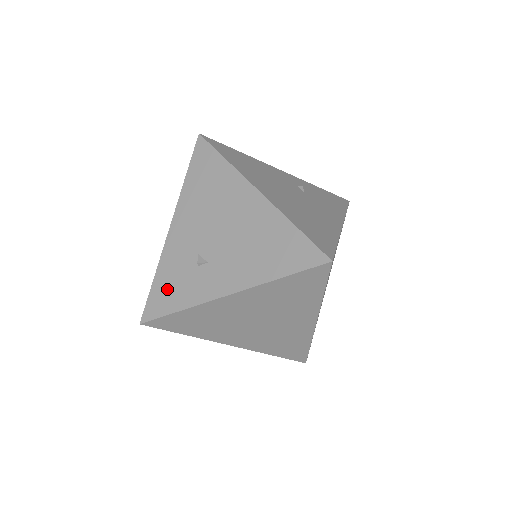
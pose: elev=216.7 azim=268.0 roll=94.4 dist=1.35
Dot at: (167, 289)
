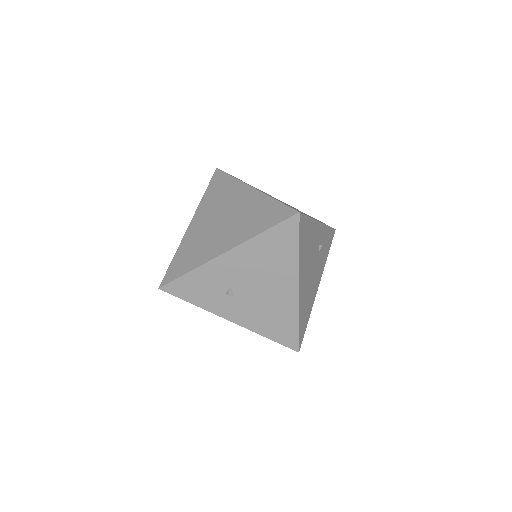
Dot at: (194, 287)
